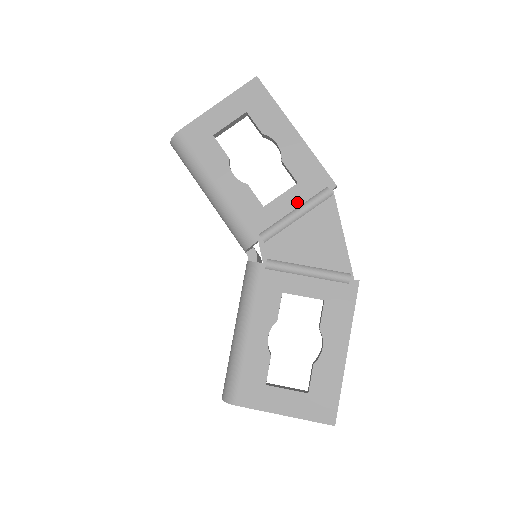
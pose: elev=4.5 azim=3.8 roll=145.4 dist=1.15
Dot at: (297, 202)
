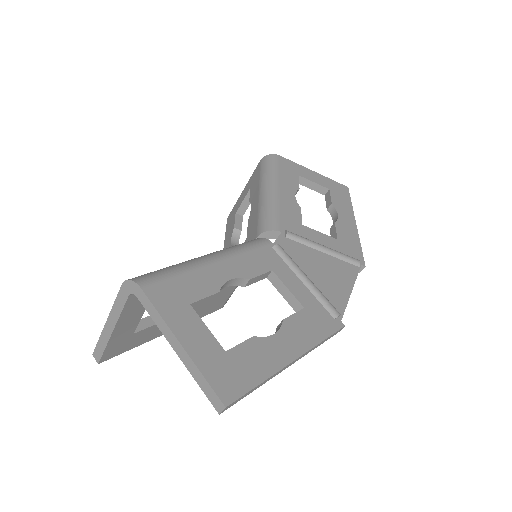
Dot at: (329, 245)
